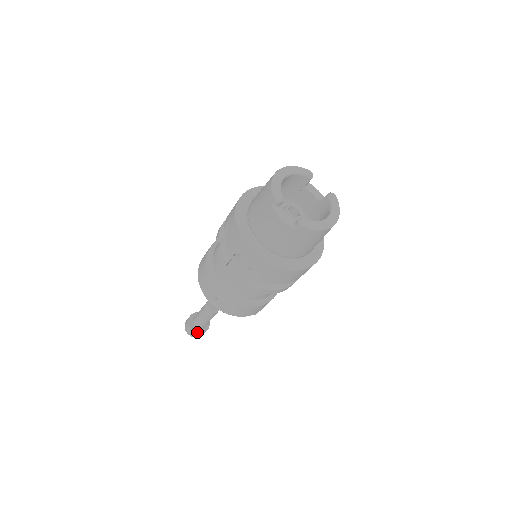
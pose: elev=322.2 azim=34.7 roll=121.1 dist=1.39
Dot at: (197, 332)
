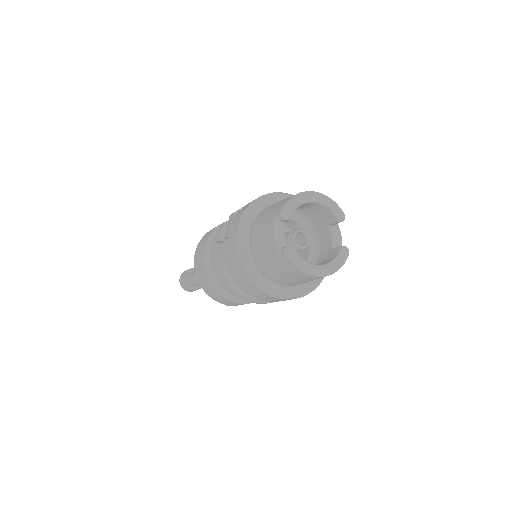
Dot at: (186, 285)
